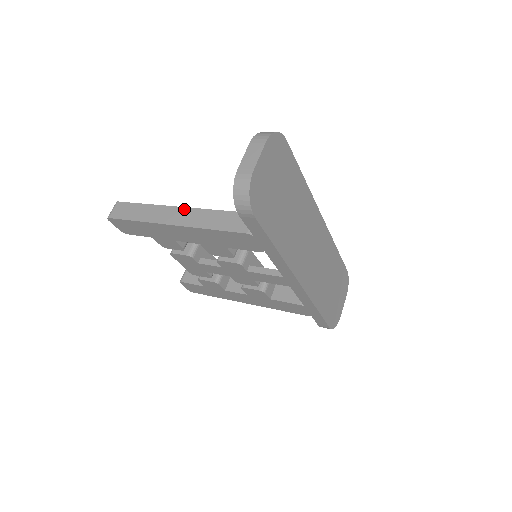
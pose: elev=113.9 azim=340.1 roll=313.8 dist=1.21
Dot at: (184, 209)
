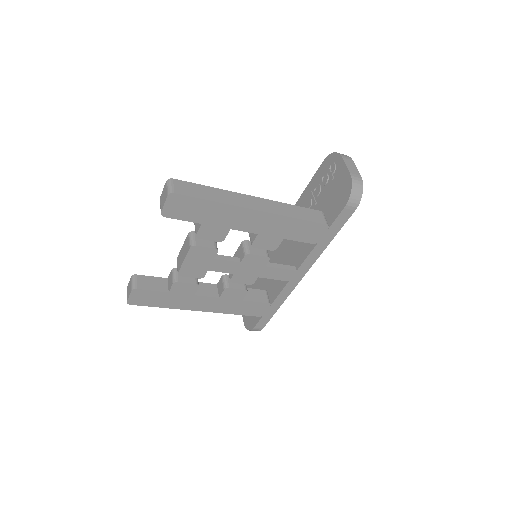
Dot at: (259, 199)
